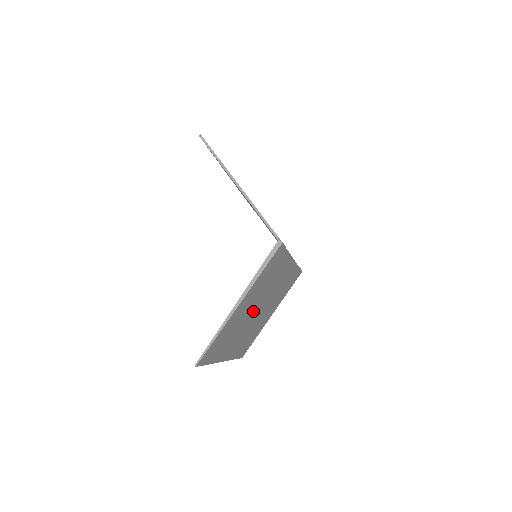
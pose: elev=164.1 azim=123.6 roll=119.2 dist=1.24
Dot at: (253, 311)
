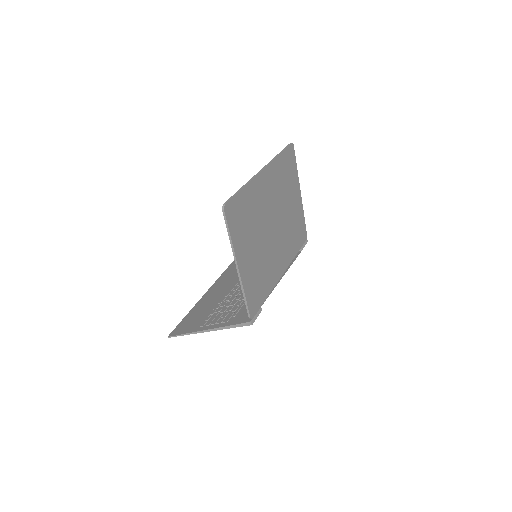
Dot at: occluded
